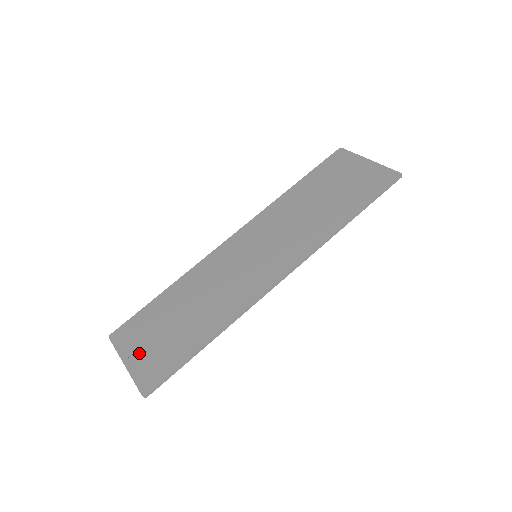
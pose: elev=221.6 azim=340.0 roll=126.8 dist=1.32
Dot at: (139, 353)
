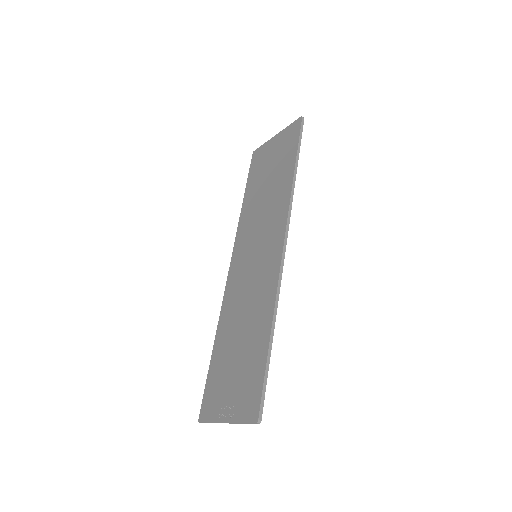
Dot at: (229, 402)
